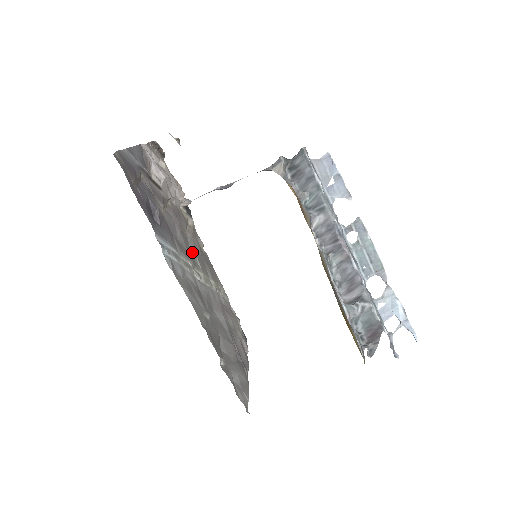
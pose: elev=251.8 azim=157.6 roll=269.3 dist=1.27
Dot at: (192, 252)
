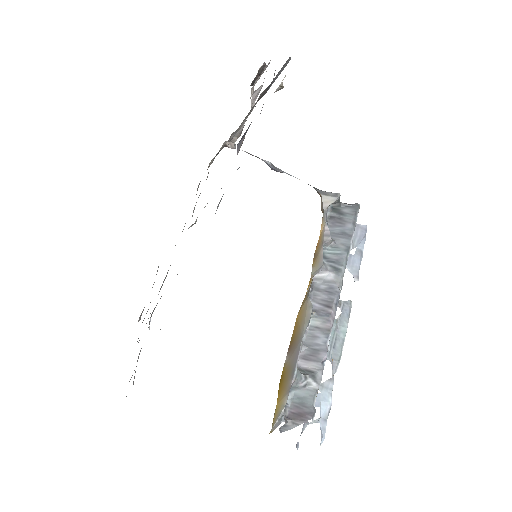
Dot at: occluded
